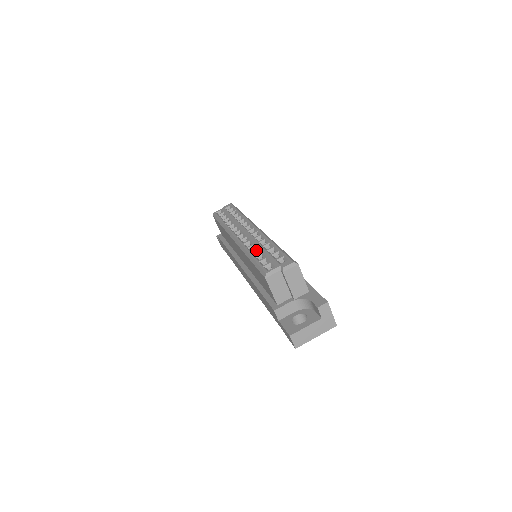
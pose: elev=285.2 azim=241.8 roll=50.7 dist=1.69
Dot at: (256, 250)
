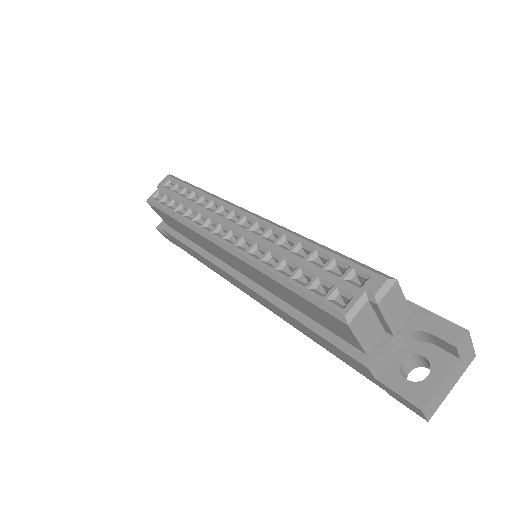
Dot at: (283, 262)
